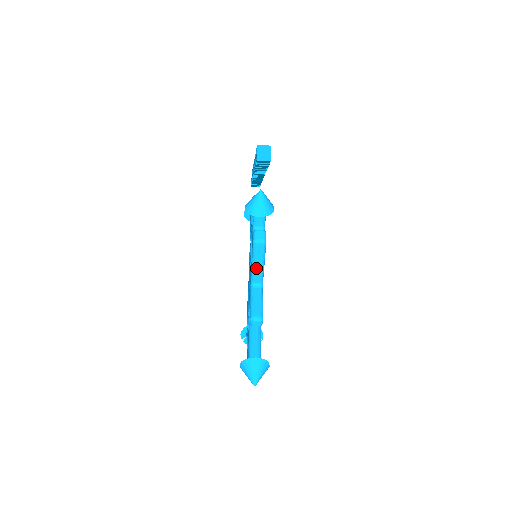
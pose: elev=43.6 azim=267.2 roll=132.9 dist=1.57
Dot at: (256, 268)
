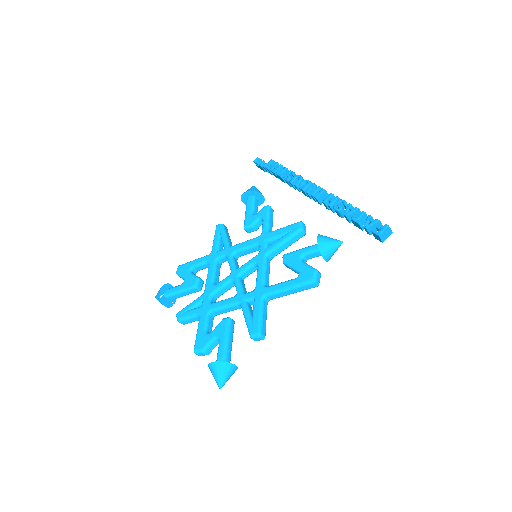
Dot at: (285, 292)
